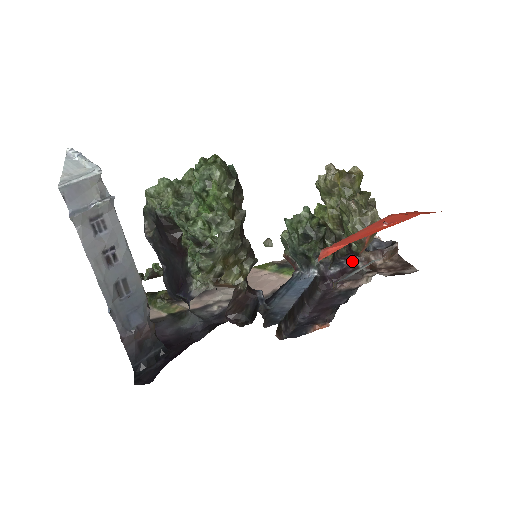
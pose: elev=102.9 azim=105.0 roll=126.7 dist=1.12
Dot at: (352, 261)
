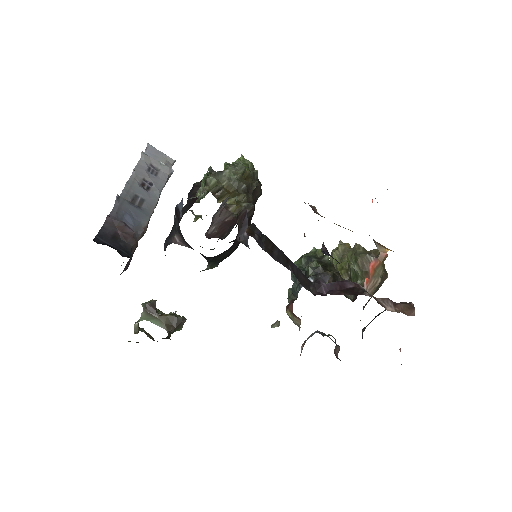
Dot at: occluded
